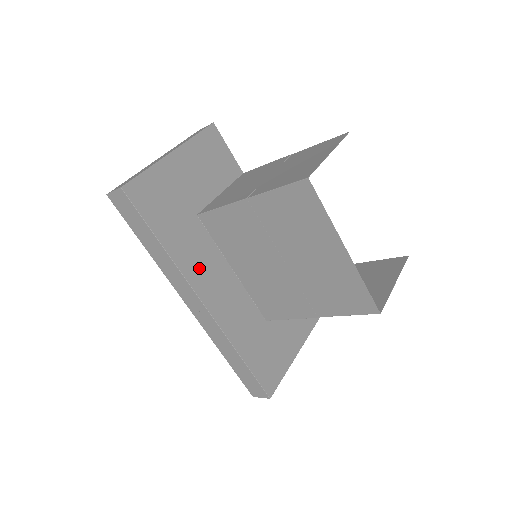
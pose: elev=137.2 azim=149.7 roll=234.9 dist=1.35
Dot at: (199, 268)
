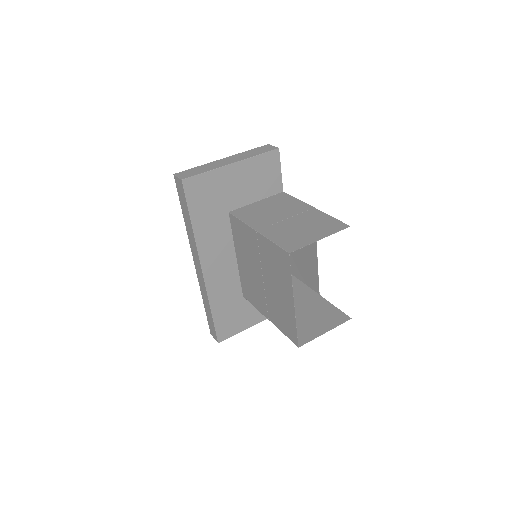
Dot at: (211, 247)
